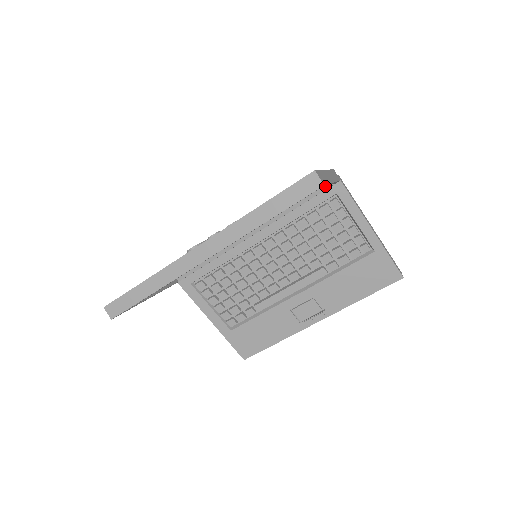
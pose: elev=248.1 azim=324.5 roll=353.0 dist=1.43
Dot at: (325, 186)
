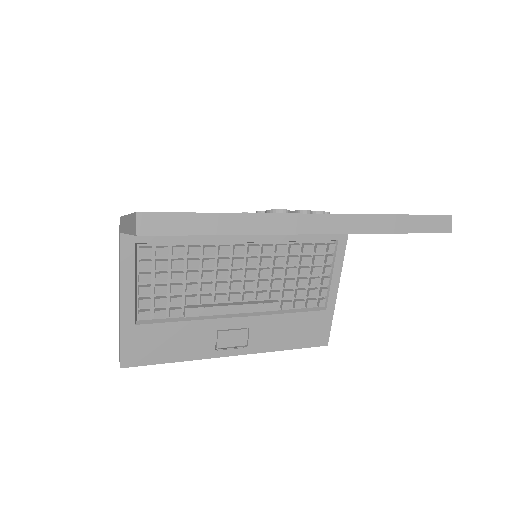
Dot at: occluded
